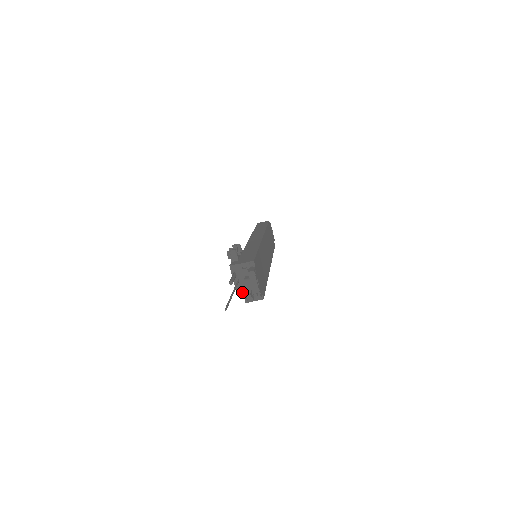
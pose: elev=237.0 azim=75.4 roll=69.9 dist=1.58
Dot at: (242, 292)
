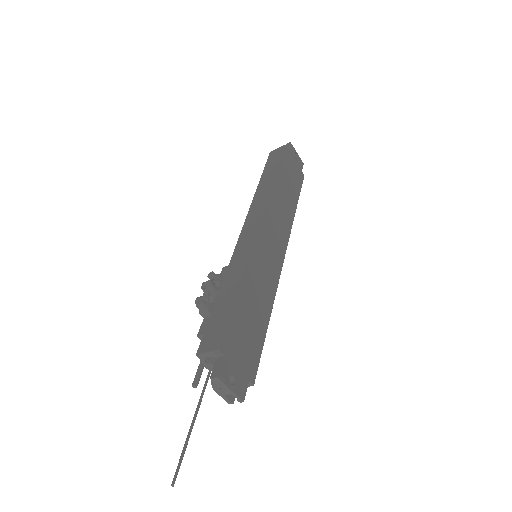
Dot at: occluded
